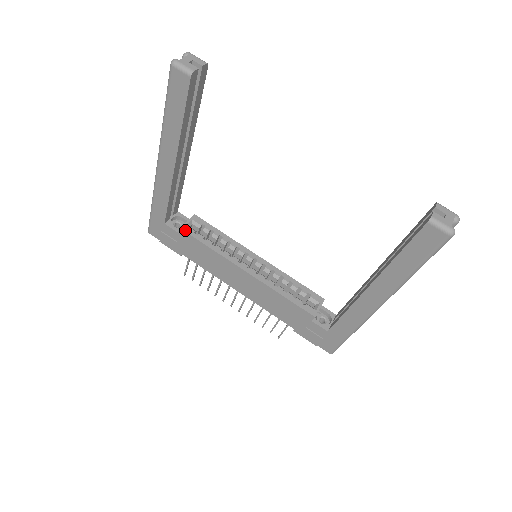
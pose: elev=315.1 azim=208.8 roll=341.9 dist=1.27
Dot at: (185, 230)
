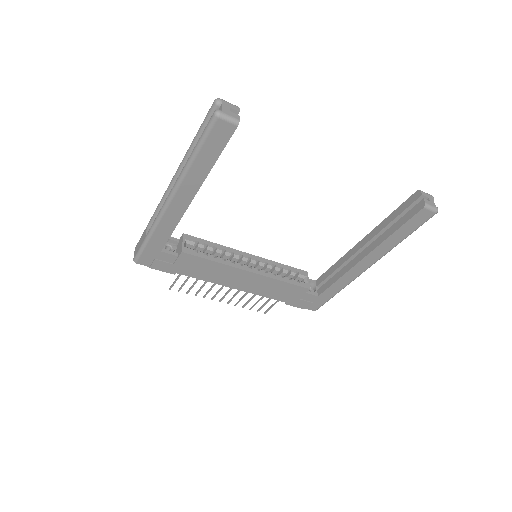
Dot at: (187, 252)
